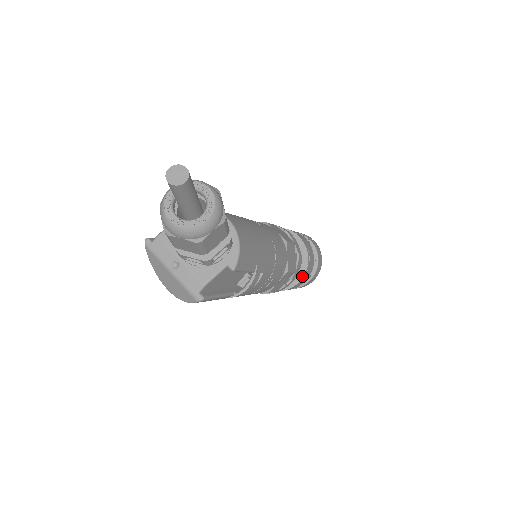
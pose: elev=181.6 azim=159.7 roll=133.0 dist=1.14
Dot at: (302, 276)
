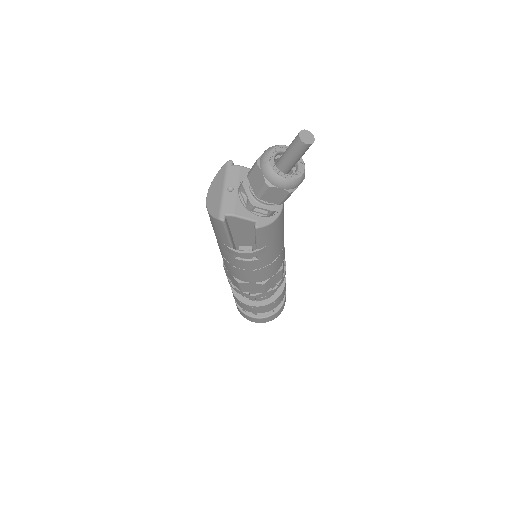
Dot at: (260, 305)
